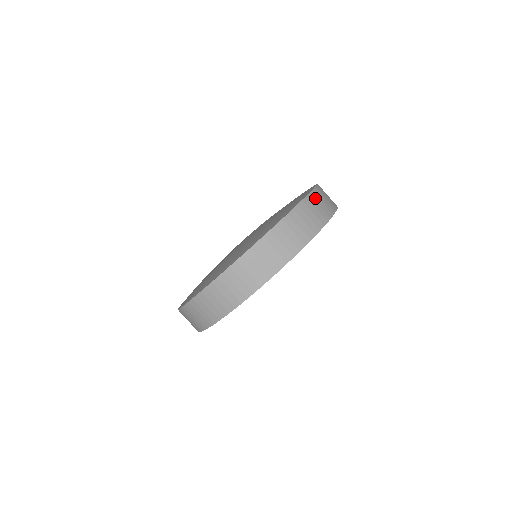
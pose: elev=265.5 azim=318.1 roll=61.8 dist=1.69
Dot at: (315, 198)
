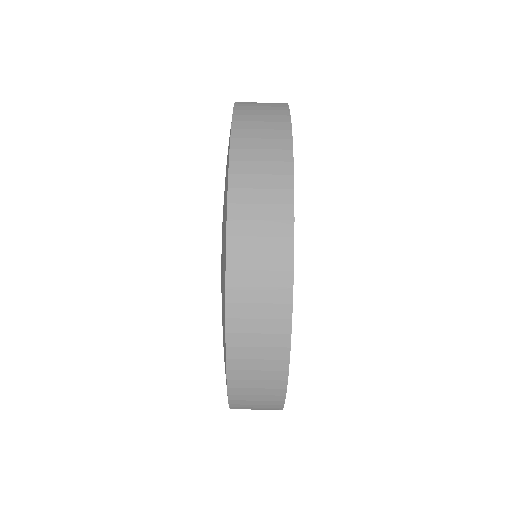
Dot at: (241, 280)
